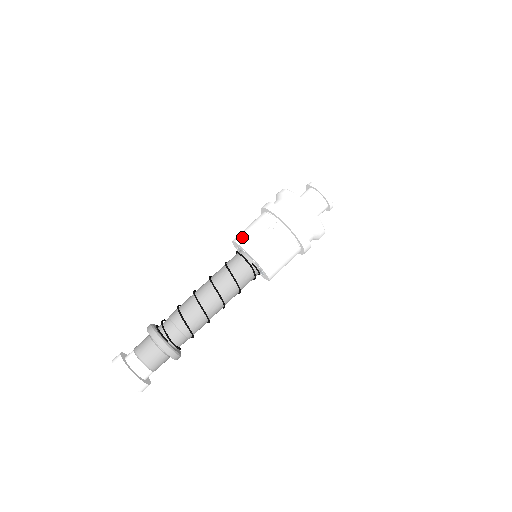
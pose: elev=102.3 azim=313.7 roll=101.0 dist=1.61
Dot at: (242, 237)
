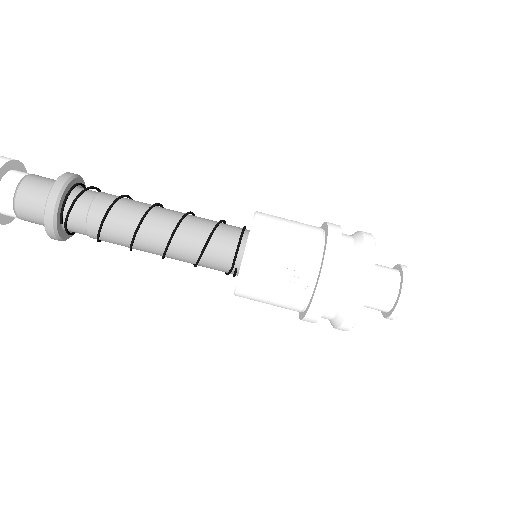
Dot at: (262, 239)
